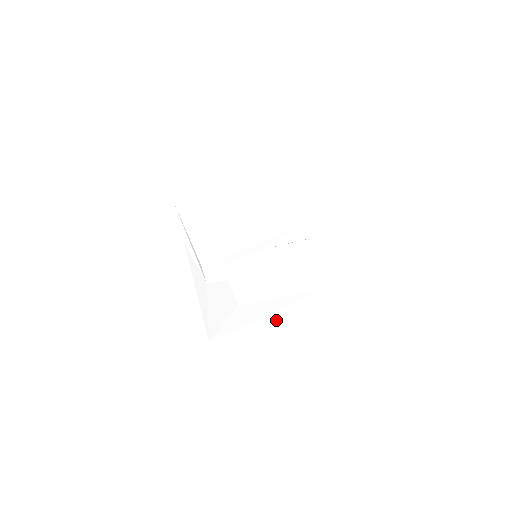
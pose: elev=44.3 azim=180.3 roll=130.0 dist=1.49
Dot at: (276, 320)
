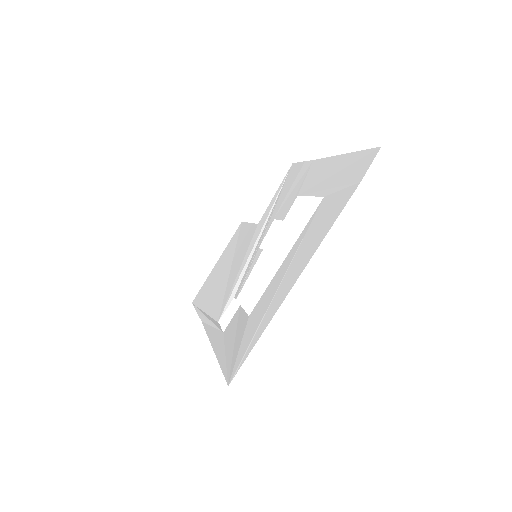
Dot at: (287, 282)
